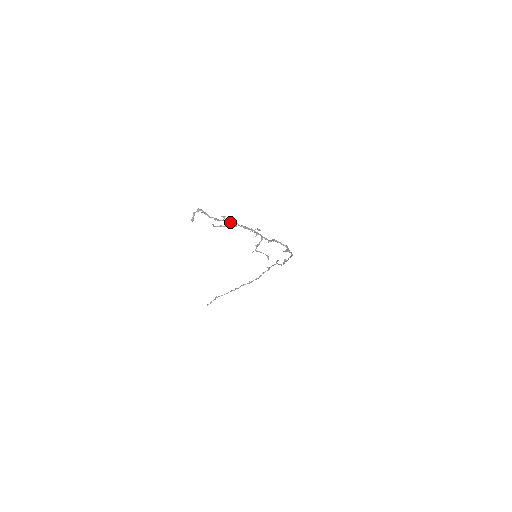
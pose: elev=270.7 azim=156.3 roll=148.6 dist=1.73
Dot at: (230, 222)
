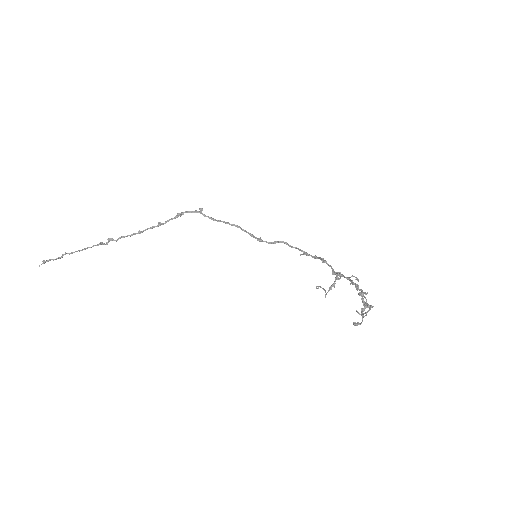
Dot at: occluded
